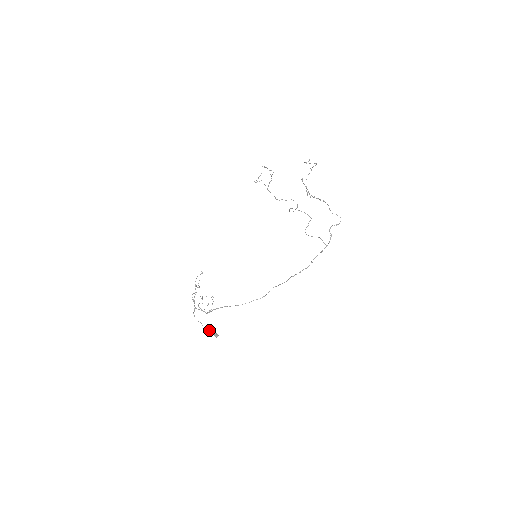
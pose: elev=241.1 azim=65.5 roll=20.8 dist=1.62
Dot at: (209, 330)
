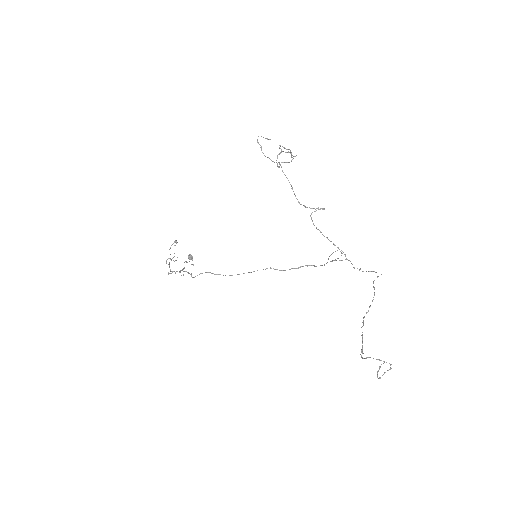
Dot at: occluded
